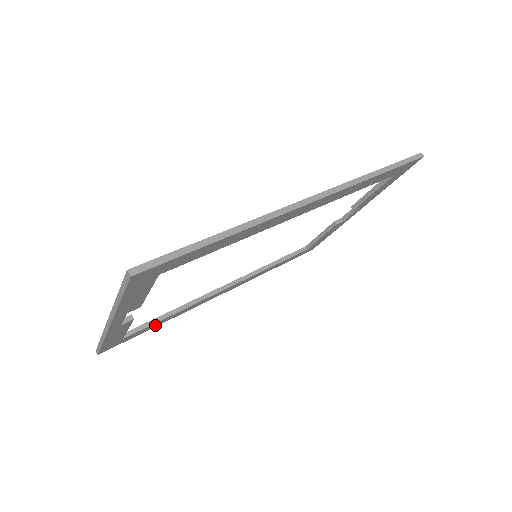
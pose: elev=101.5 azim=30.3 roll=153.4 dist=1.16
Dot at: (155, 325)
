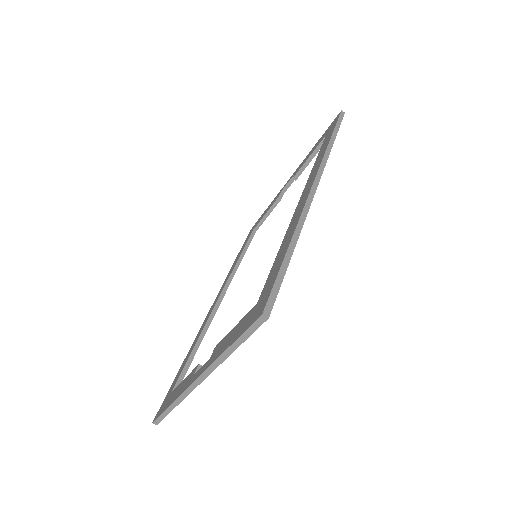
Dot at: occluded
